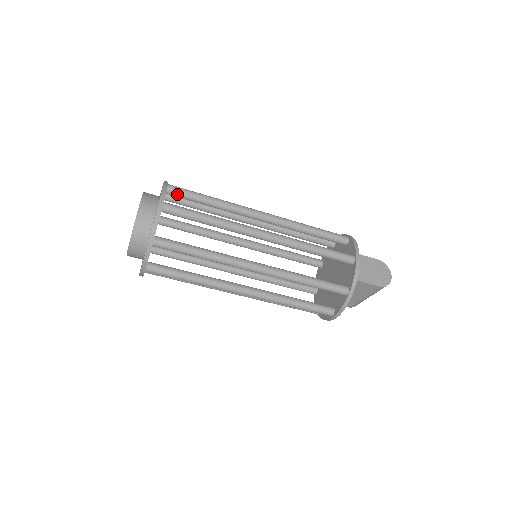
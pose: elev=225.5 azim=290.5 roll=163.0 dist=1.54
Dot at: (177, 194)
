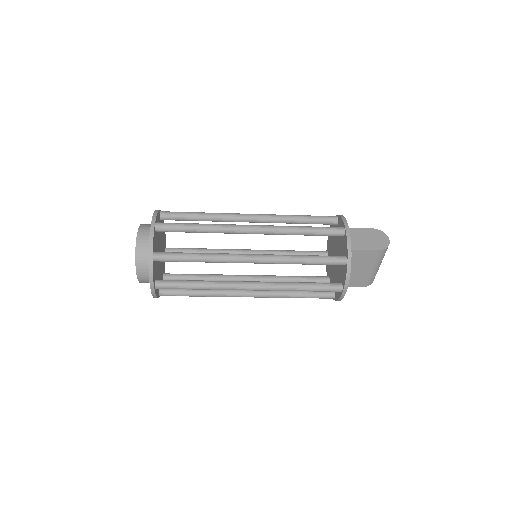
Dot at: (170, 217)
